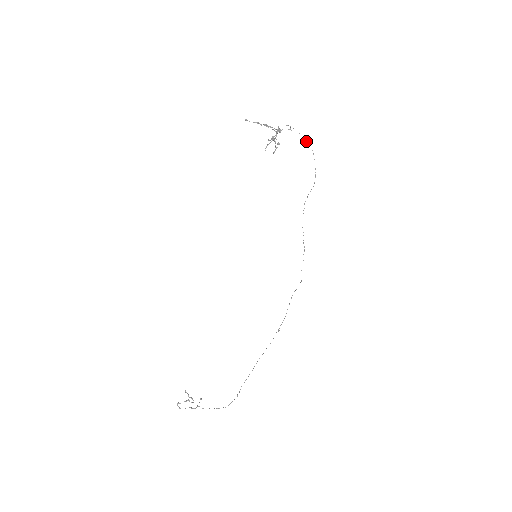
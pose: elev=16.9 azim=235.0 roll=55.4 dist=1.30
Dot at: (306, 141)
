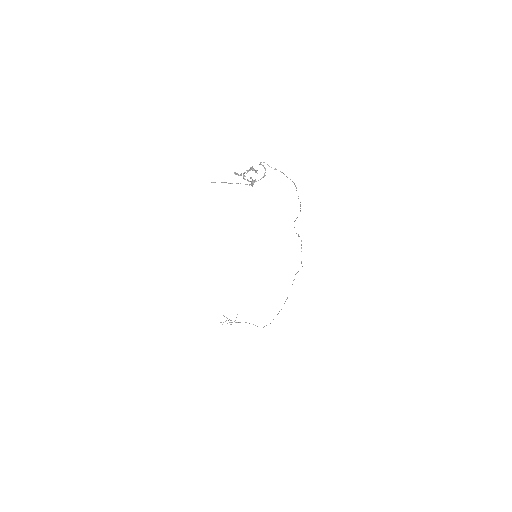
Dot at: occluded
